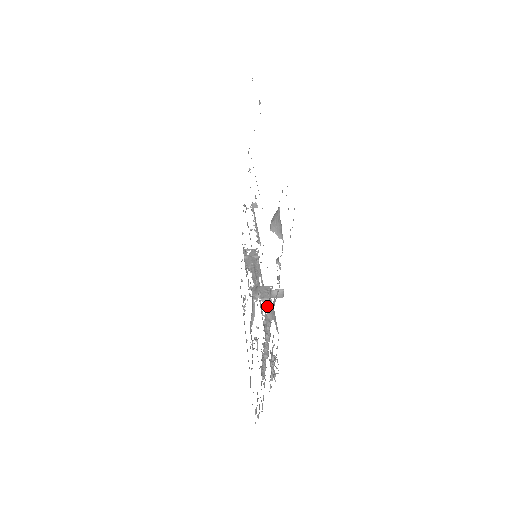
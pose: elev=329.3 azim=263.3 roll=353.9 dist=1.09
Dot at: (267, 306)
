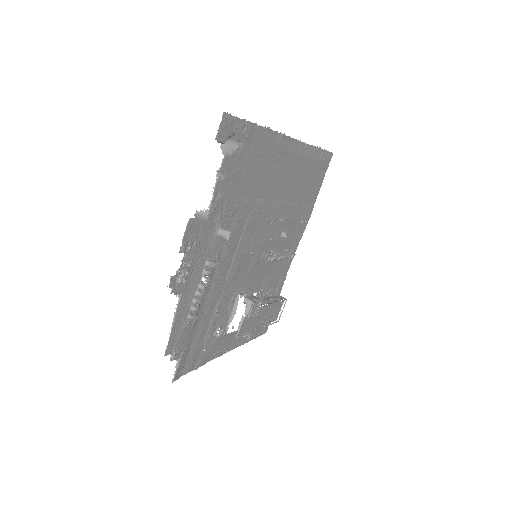
Dot at: (246, 306)
